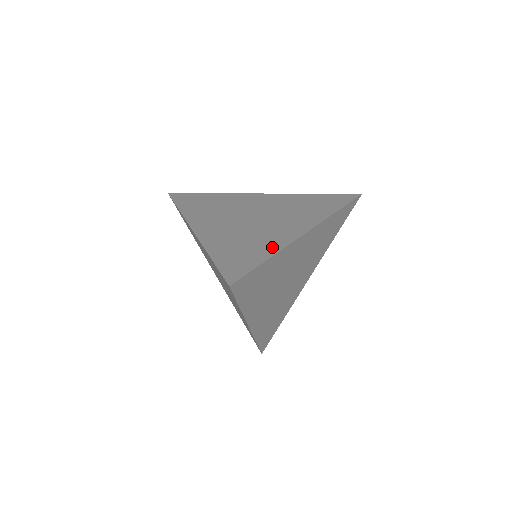
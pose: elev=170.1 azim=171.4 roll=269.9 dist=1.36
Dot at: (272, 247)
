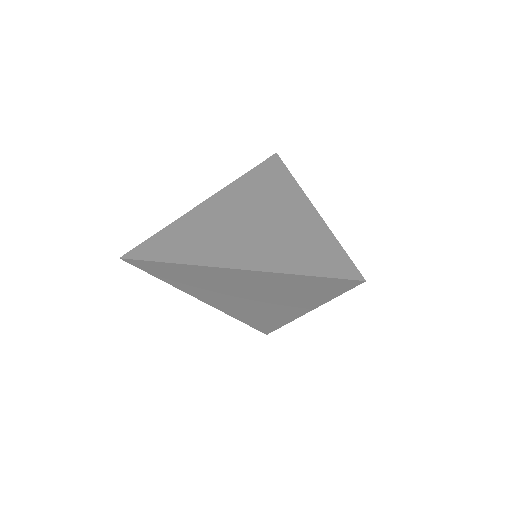
Dot at: (192, 257)
